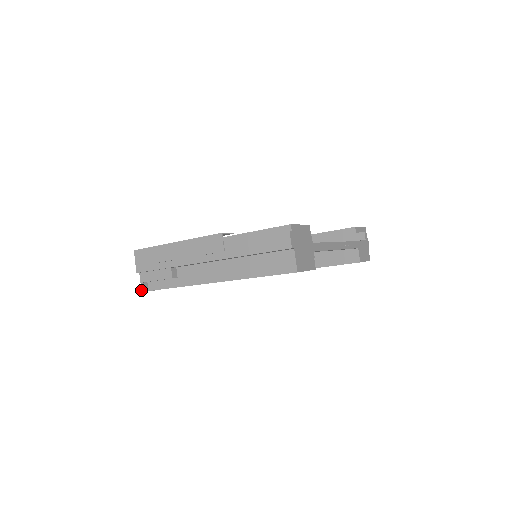
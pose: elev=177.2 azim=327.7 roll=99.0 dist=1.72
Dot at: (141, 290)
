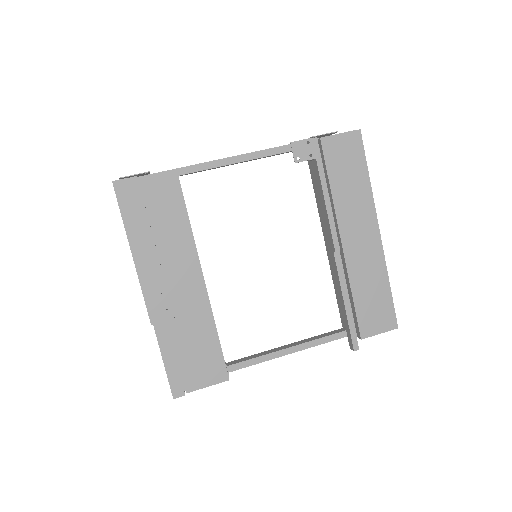
Dot at: occluded
